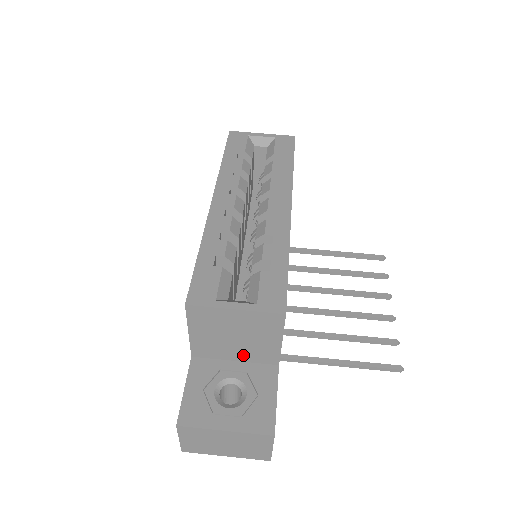
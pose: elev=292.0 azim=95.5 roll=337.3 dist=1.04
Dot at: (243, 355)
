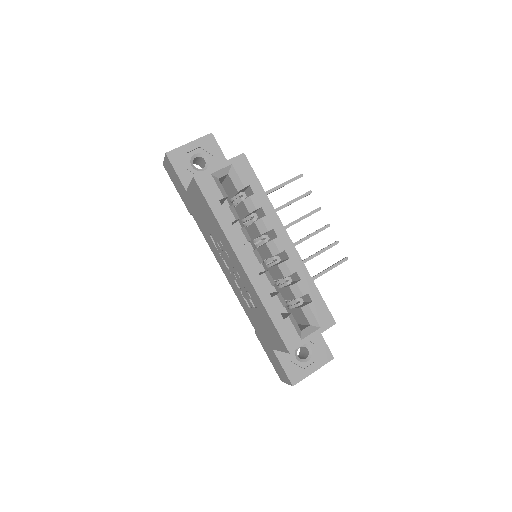
Dot at: occluded
